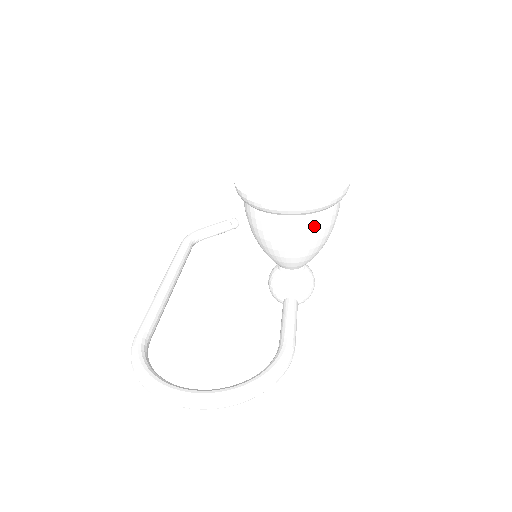
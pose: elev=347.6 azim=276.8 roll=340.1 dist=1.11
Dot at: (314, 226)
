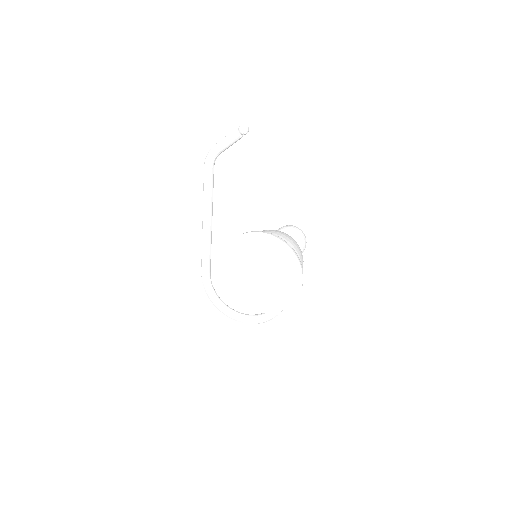
Dot at: occluded
